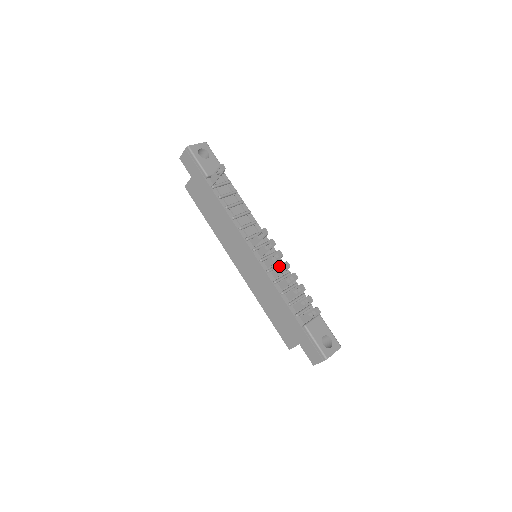
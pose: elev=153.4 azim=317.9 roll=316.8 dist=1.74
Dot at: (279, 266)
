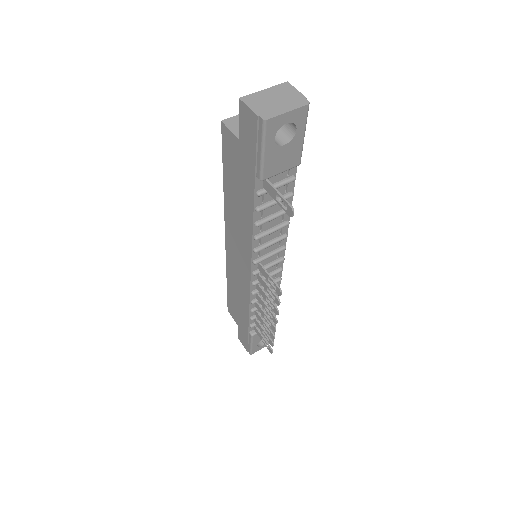
Dot at: (267, 307)
